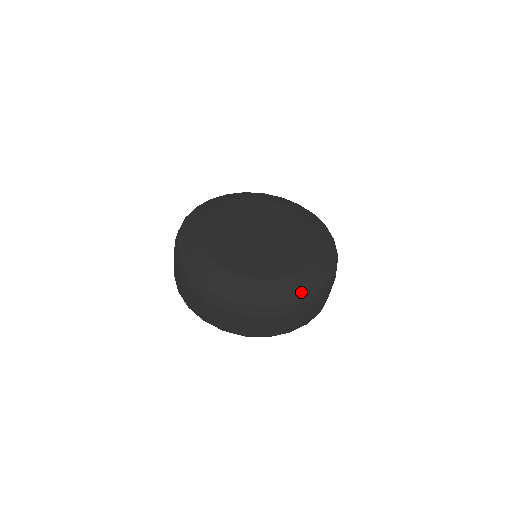
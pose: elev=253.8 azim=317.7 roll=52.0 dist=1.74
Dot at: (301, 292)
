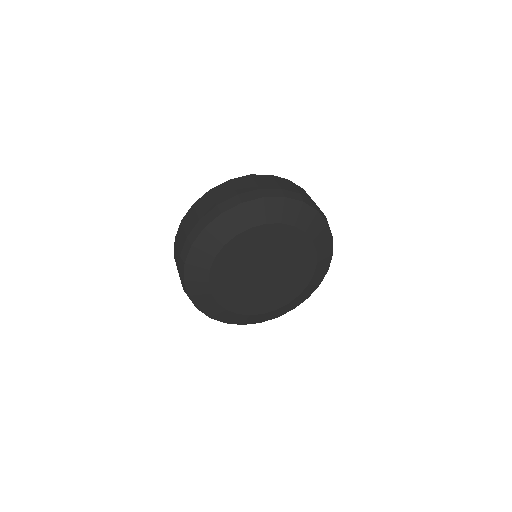
Dot at: (221, 318)
